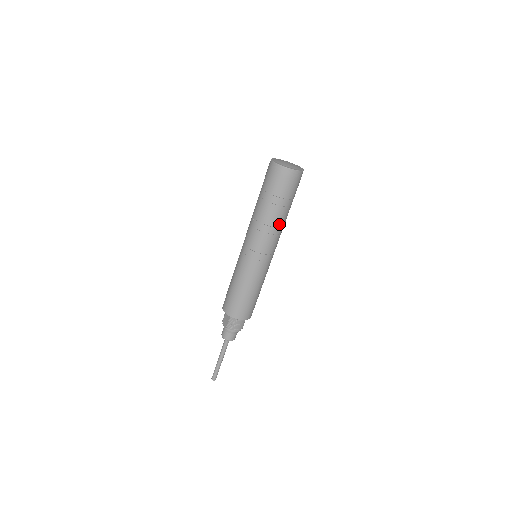
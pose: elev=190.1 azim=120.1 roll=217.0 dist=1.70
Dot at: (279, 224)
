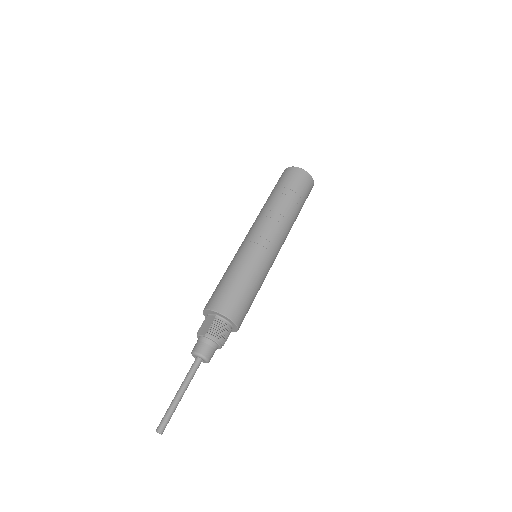
Dot at: (290, 220)
